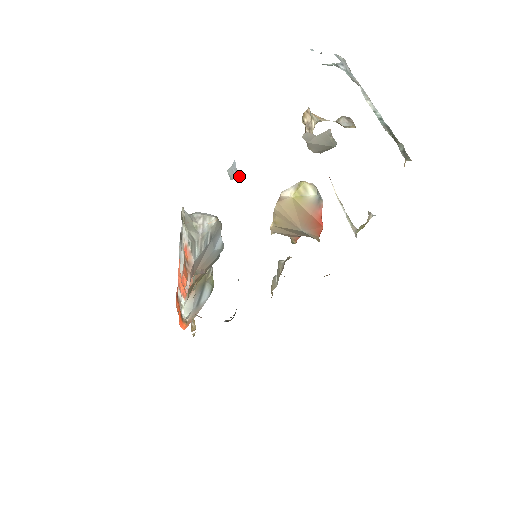
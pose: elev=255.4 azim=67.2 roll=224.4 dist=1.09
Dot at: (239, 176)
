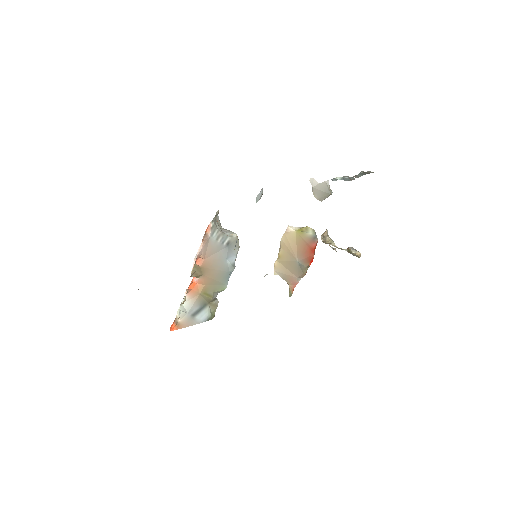
Dot at: (262, 193)
